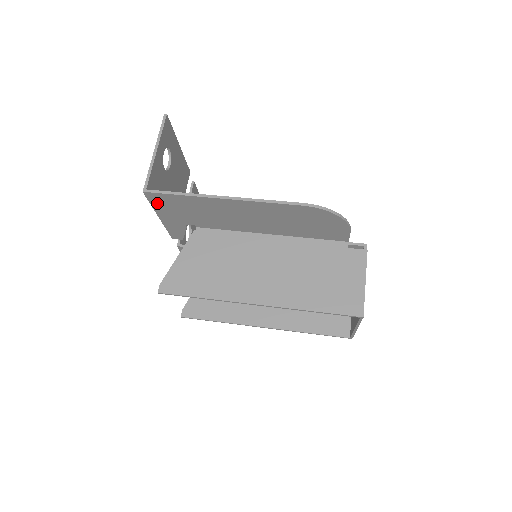
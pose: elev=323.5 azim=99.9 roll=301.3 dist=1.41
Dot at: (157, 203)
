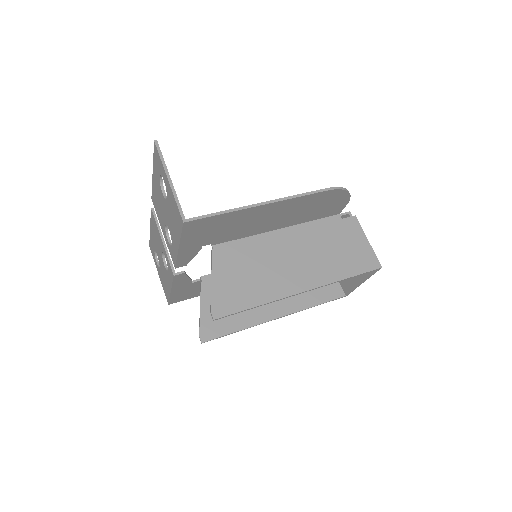
Dot at: (189, 231)
